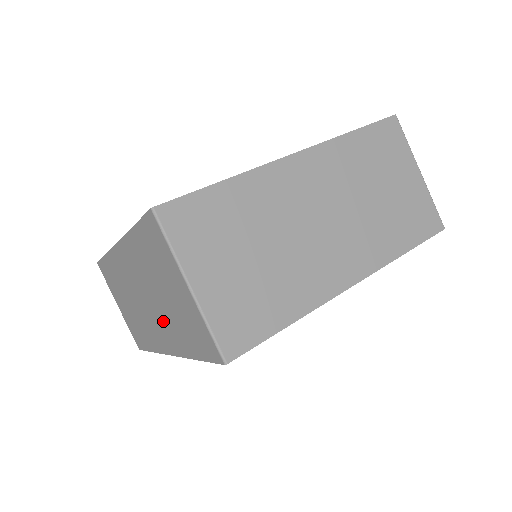
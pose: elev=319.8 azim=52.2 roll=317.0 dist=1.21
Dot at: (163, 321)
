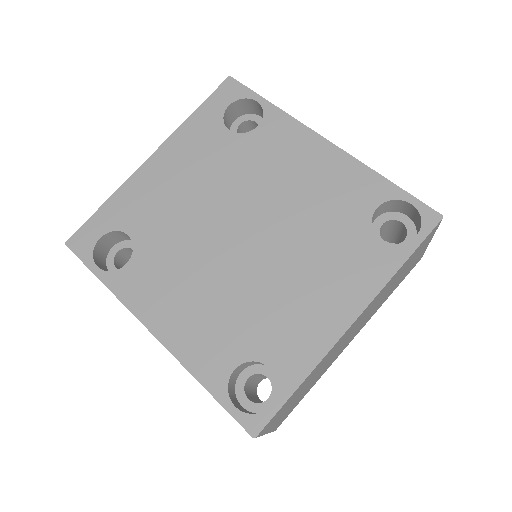
Dot at: occluded
